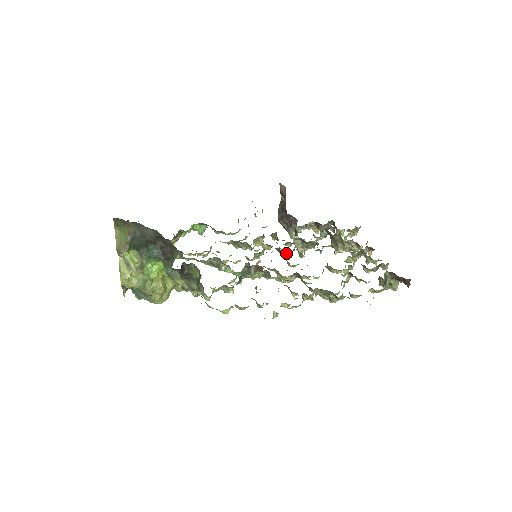
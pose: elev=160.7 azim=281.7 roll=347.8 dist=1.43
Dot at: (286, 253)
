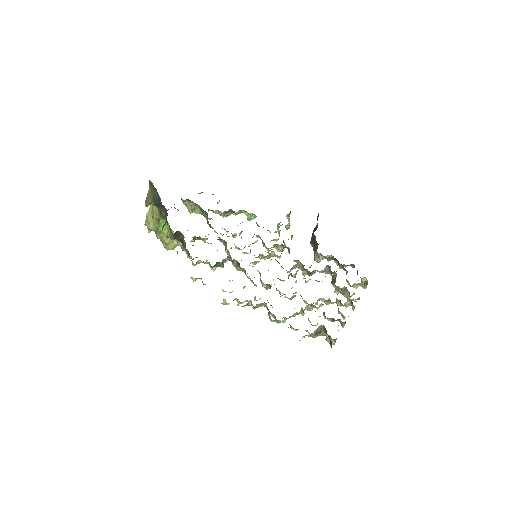
Dot at: occluded
